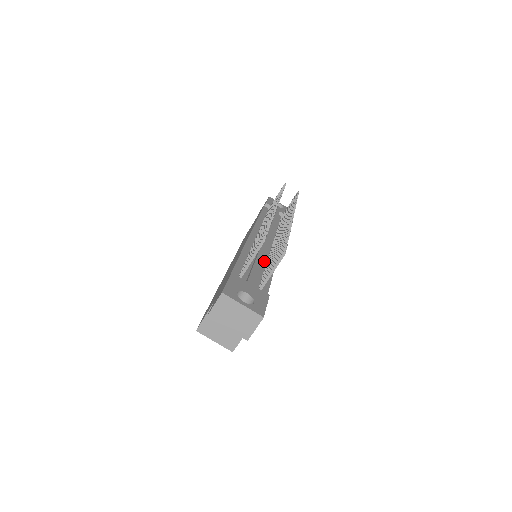
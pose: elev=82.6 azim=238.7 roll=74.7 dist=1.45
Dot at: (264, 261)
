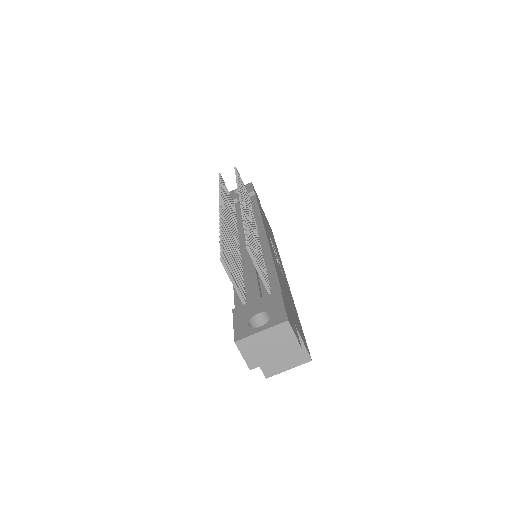
Dot at: occluded
